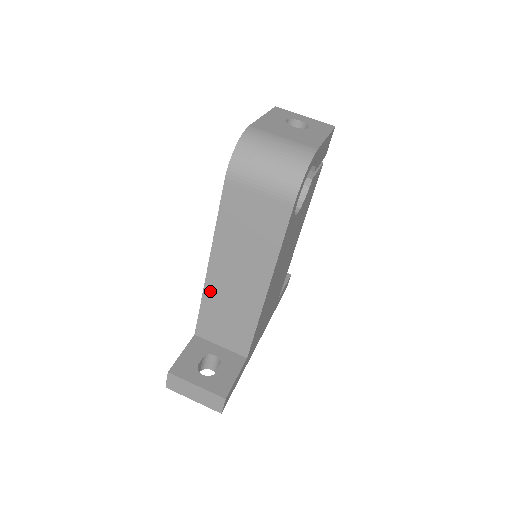
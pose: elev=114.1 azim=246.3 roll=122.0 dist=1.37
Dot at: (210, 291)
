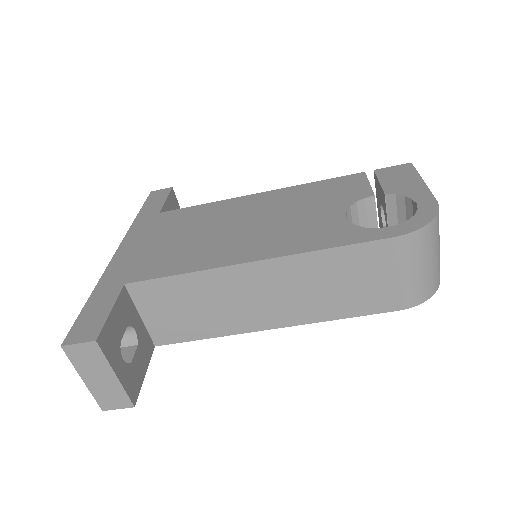
Dot at: (217, 277)
